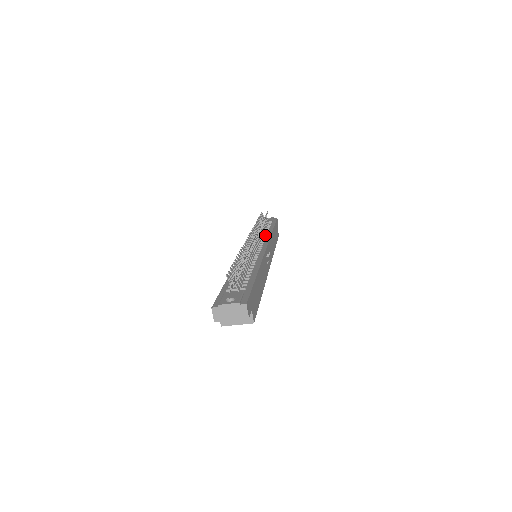
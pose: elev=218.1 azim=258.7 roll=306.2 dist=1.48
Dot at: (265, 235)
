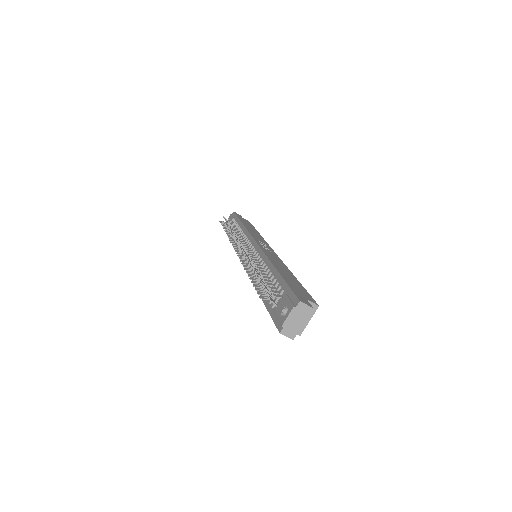
Dot at: (243, 234)
